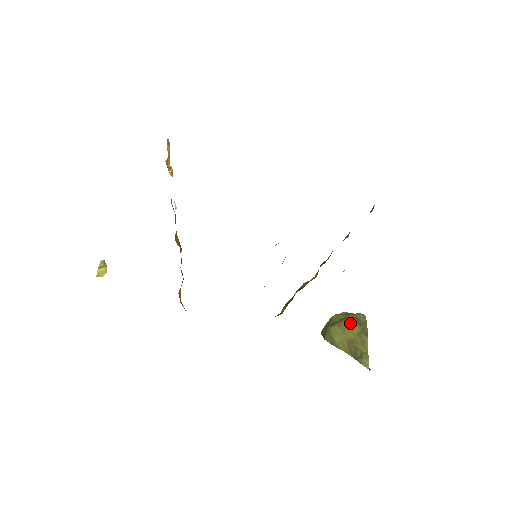
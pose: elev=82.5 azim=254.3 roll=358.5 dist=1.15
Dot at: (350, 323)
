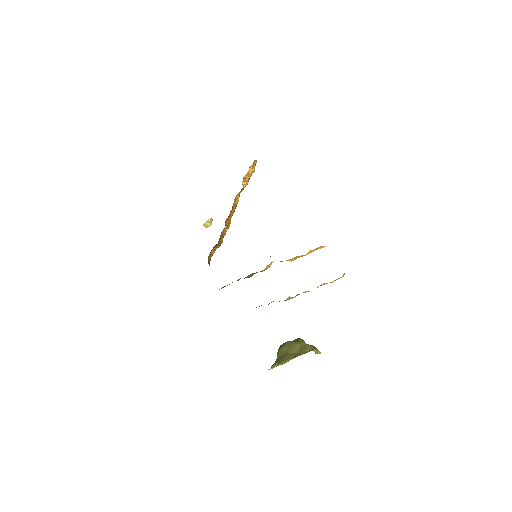
Dot at: (297, 345)
